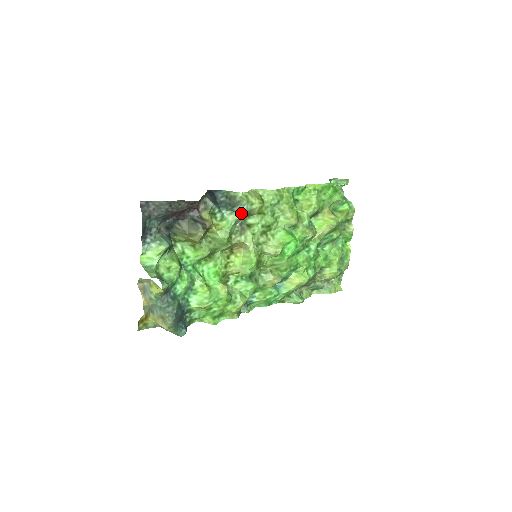
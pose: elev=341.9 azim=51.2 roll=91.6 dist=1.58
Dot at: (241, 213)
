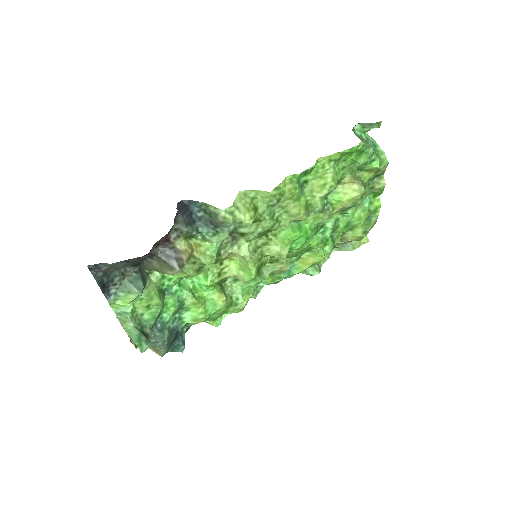
Dot at: (227, 233)
